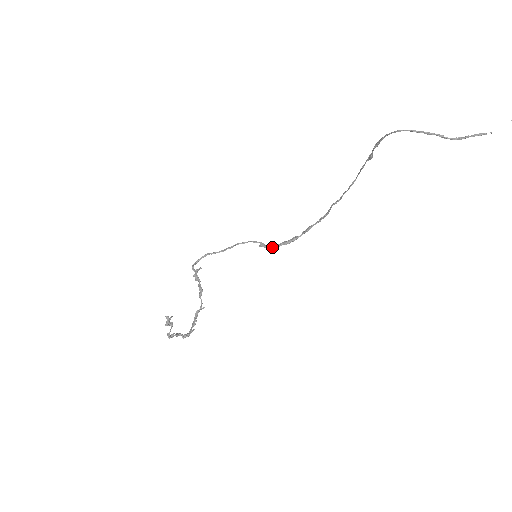
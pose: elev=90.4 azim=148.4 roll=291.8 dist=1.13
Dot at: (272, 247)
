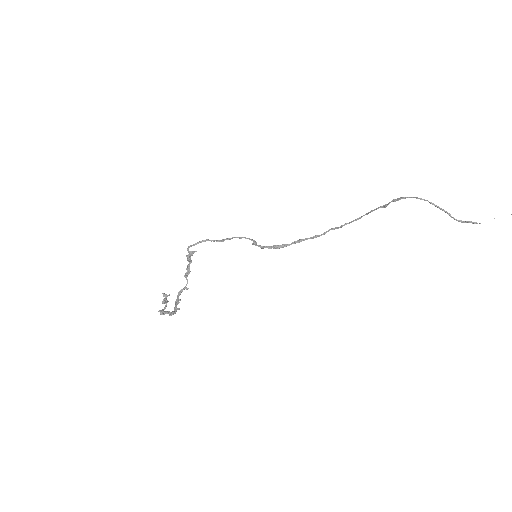
Dot at: (262, 247)
